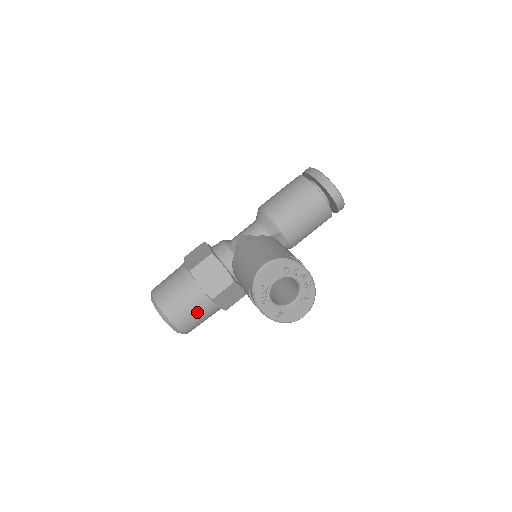
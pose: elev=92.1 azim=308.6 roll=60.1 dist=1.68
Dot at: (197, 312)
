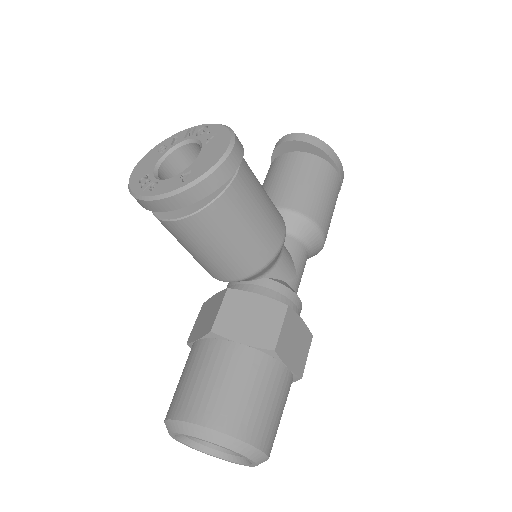
Dot at: (209, 373)
